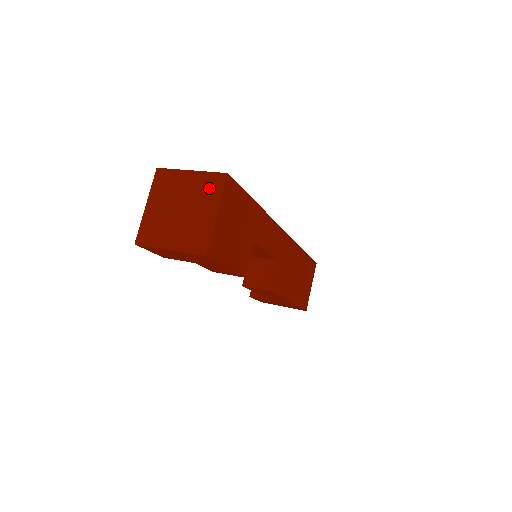
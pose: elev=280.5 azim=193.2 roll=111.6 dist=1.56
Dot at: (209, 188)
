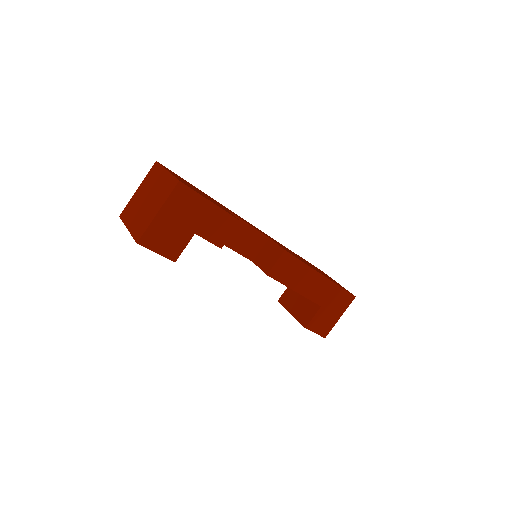
Dot at: (153, 175)
